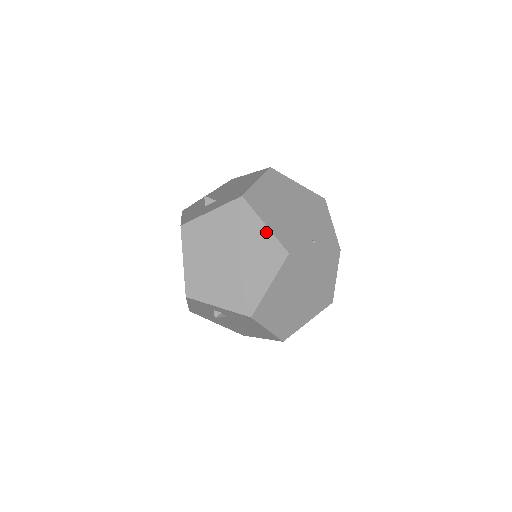
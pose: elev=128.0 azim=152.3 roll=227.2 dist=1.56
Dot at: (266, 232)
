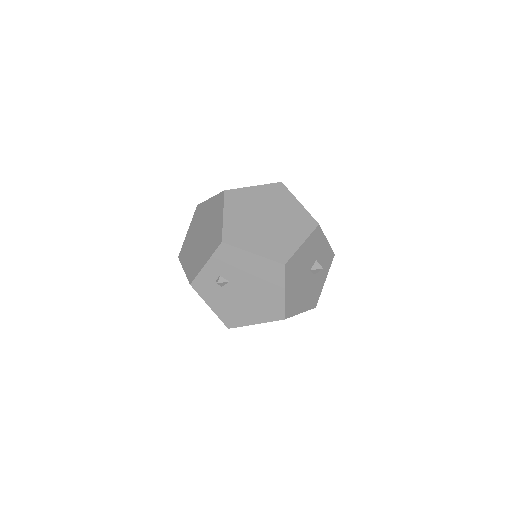
Dot at: (212, 200)
